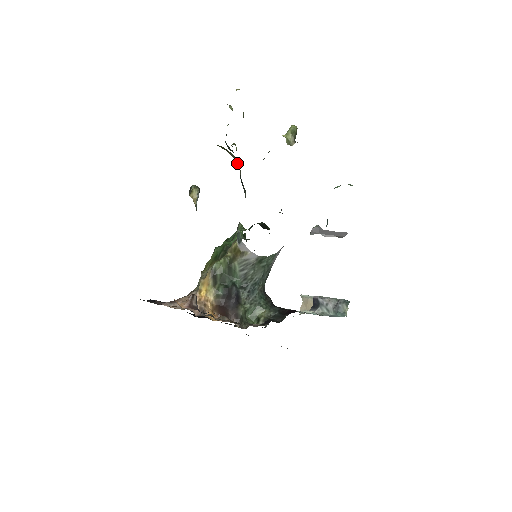
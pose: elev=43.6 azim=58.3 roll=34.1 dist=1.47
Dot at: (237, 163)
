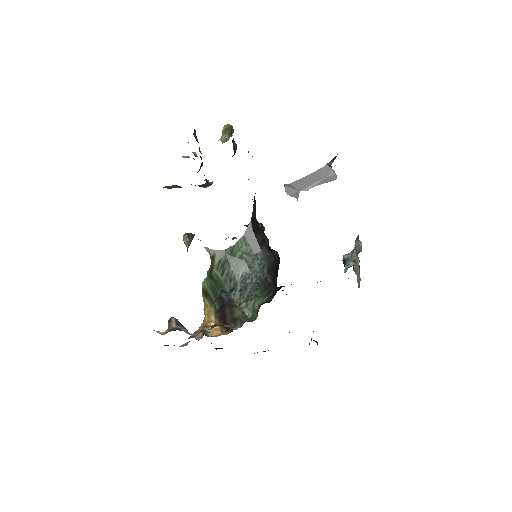
Dot at: occluded
